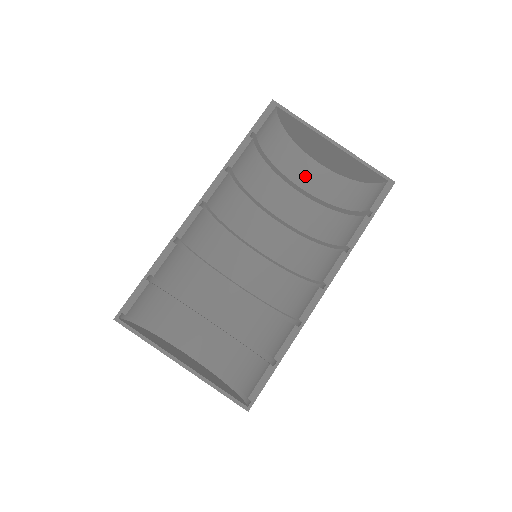
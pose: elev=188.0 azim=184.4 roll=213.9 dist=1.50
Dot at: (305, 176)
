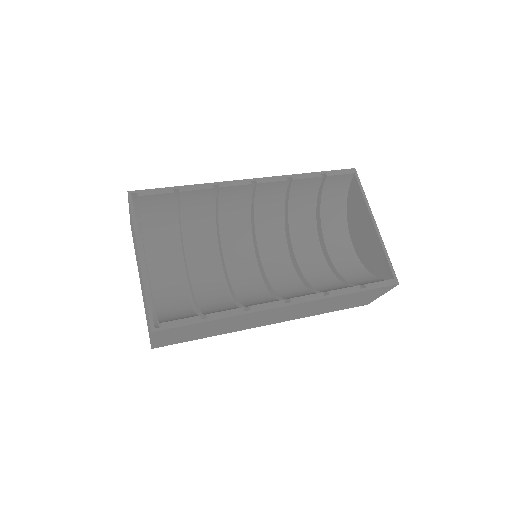
Dot at: (336, 243)
